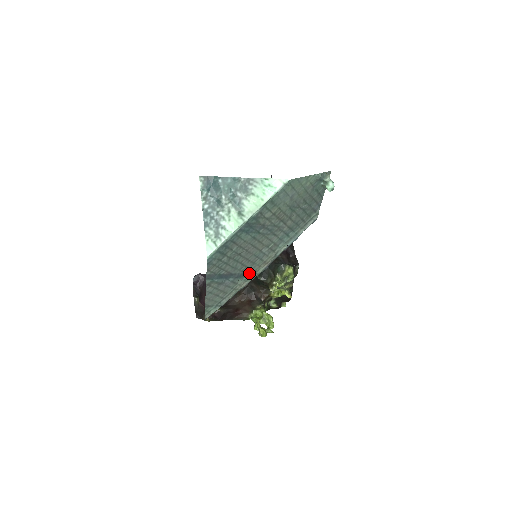
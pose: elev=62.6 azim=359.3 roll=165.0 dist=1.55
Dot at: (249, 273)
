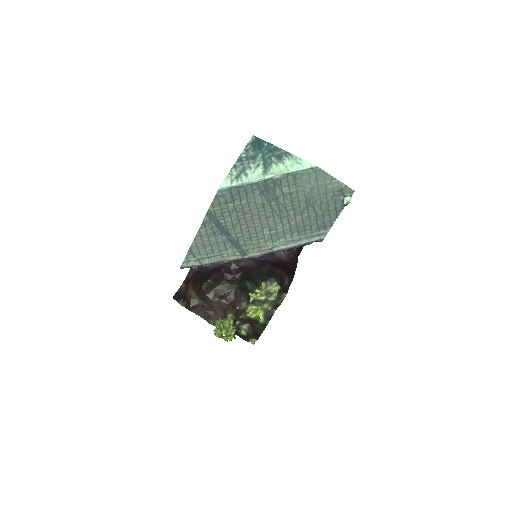
Dot at: (242, 247)
